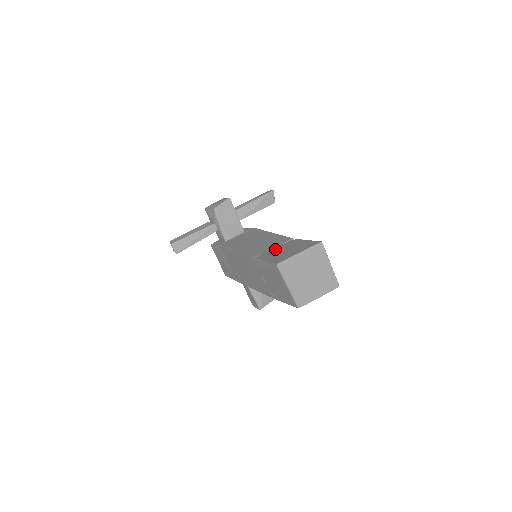
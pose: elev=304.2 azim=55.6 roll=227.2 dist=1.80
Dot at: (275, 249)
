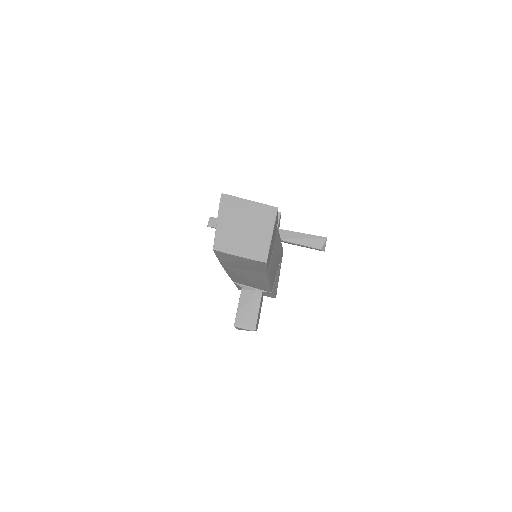
Dot at: occluded
